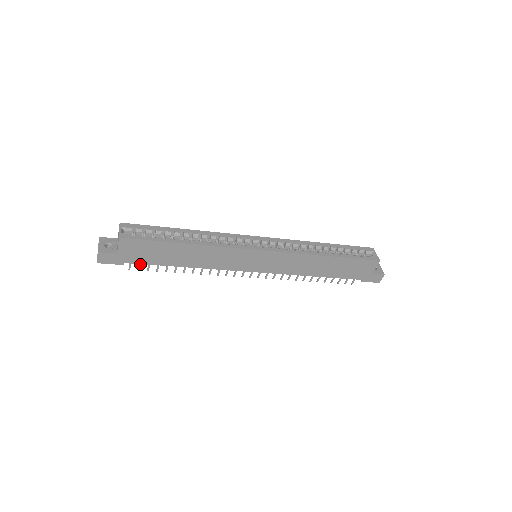
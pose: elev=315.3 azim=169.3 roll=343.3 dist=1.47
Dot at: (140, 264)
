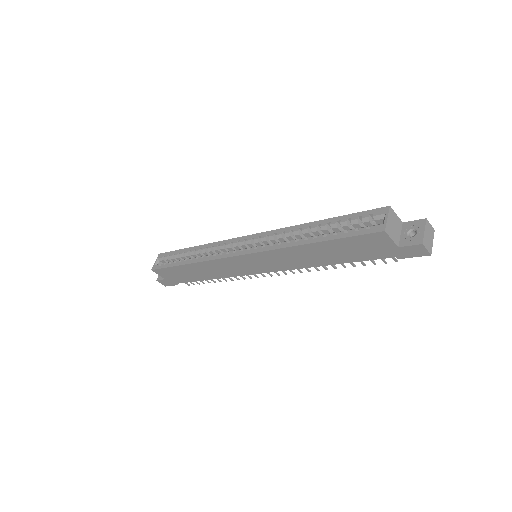
Dot at: occluded
